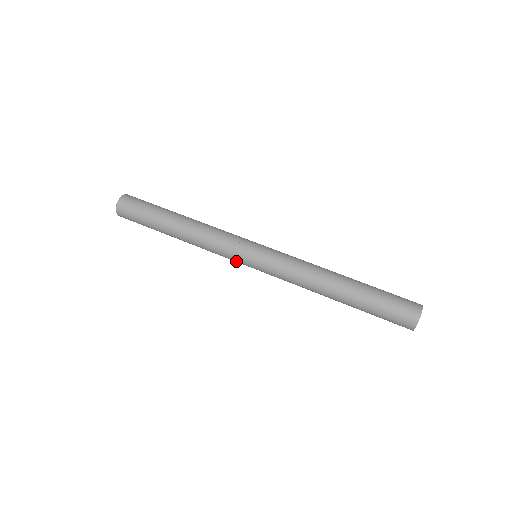
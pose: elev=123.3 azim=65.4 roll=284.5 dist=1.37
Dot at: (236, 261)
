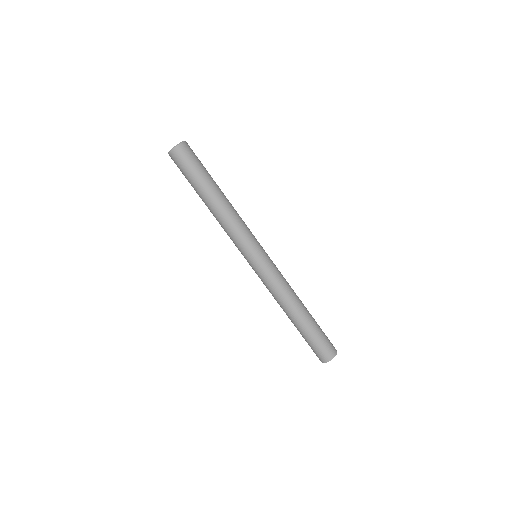
Dot at: occluded
